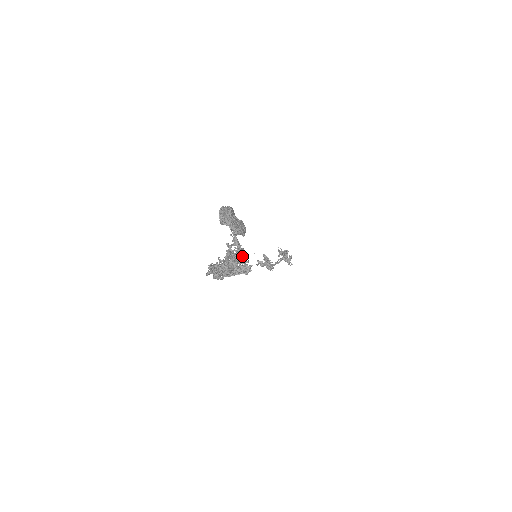
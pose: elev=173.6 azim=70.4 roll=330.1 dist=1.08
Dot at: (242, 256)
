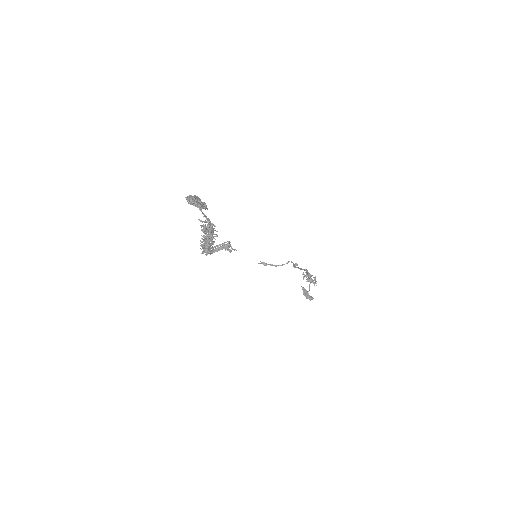
Dot at: (214, 230)
